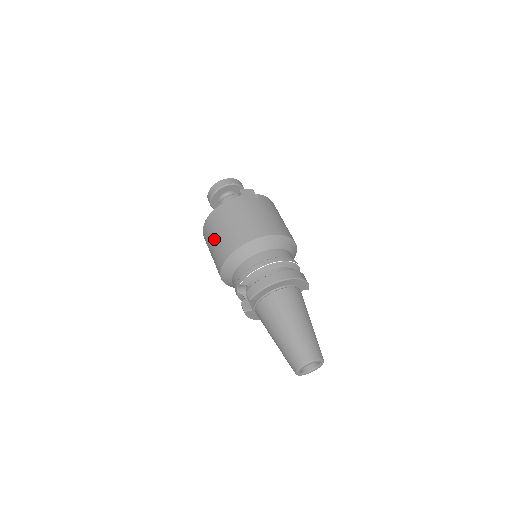
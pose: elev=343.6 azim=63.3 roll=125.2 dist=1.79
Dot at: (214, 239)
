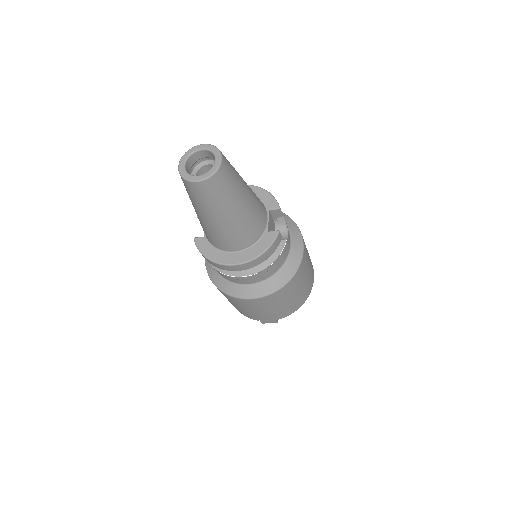
Dot at: occluded
